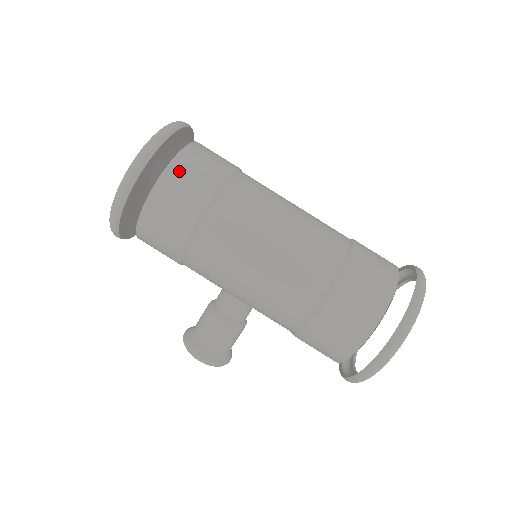
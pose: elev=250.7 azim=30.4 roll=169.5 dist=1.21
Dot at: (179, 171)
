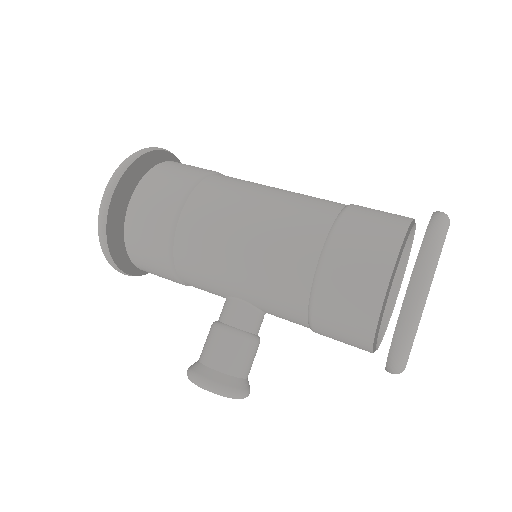
Dot at: (161, 171)
